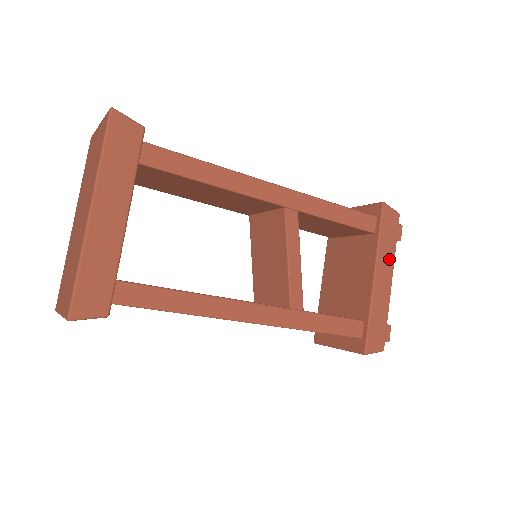
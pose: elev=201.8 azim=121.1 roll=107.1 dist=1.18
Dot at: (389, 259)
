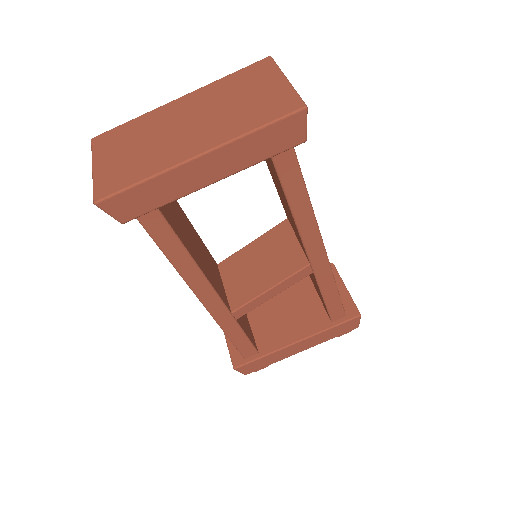
Dot at: (317, 341)
